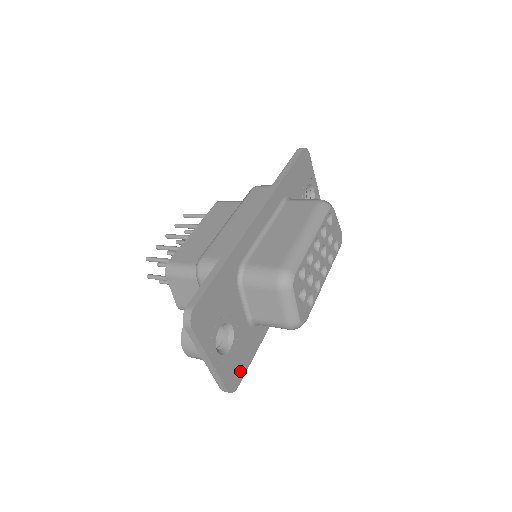
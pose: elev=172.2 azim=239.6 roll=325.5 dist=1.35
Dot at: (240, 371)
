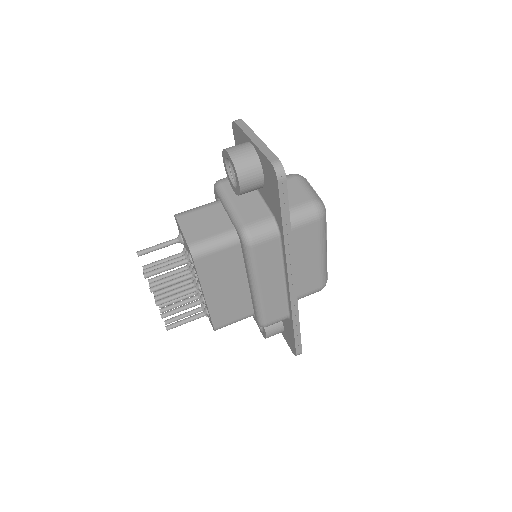
Dot at: occluded
